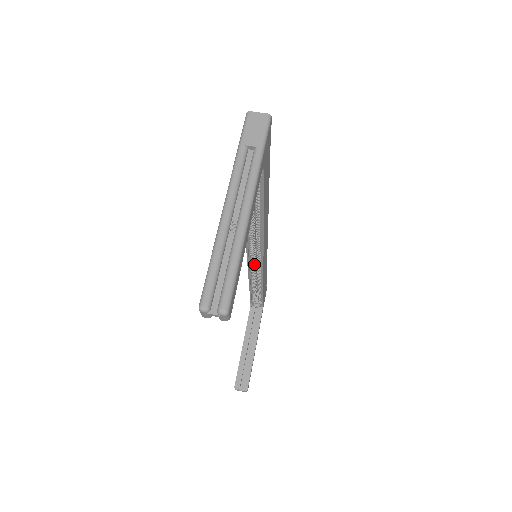
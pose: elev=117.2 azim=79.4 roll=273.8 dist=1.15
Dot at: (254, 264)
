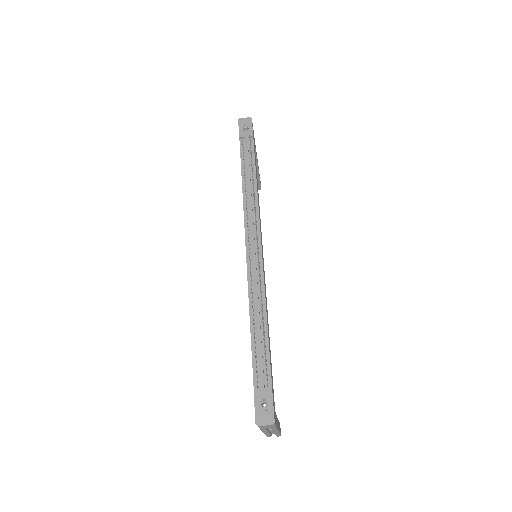
Dot at: occluded
